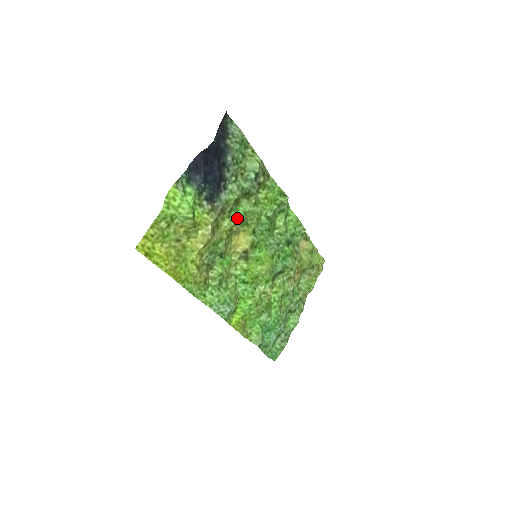
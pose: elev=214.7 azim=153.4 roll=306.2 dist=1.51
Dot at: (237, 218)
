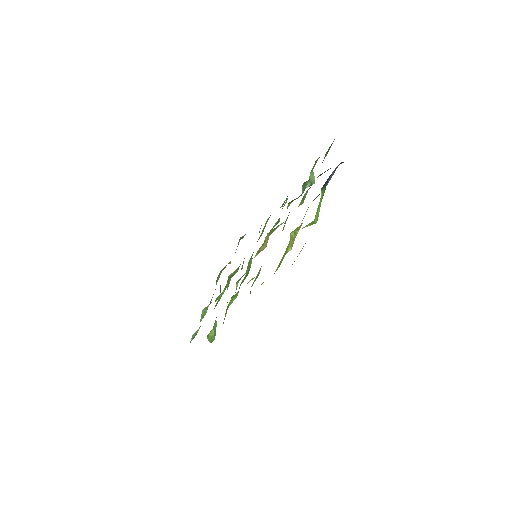
Dot at: (285, 221)
